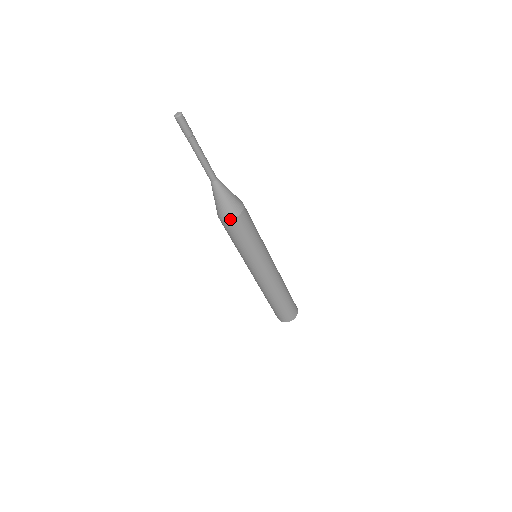
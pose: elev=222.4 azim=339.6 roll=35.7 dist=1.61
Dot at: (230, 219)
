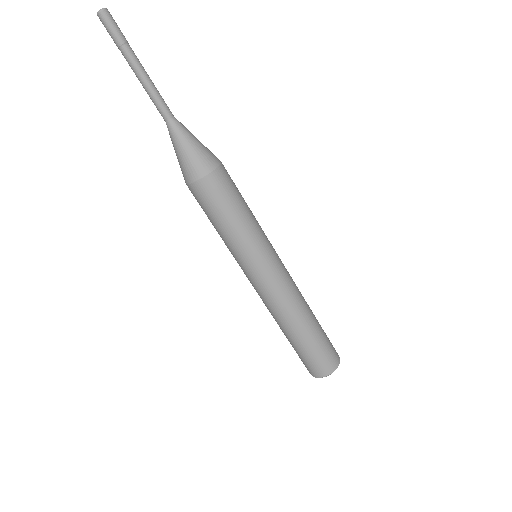
Dot at: (188, 183)
